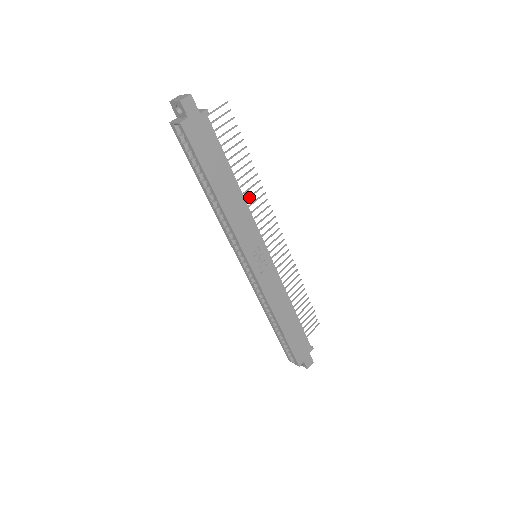
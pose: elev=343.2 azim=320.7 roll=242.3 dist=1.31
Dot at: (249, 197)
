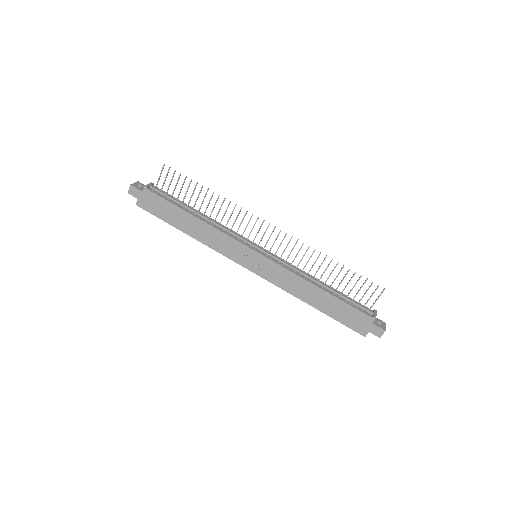
Dot at: (223, 215)
